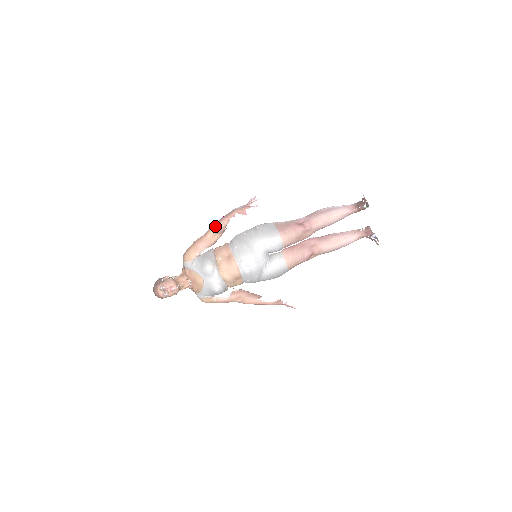
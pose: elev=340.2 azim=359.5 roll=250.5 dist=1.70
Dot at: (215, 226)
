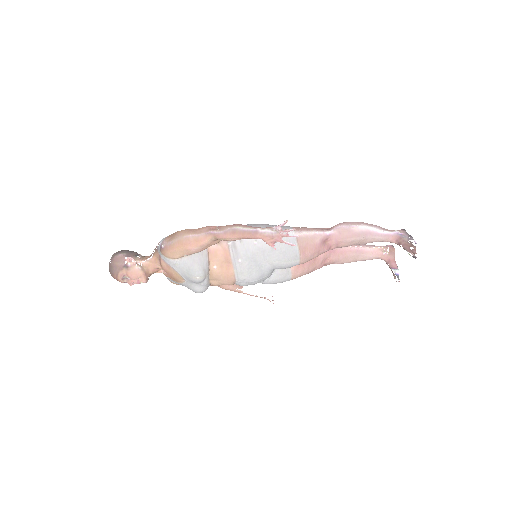
Dot at: (222, 237)
